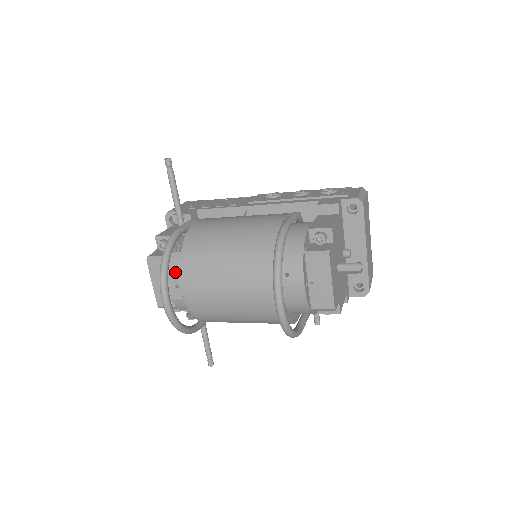
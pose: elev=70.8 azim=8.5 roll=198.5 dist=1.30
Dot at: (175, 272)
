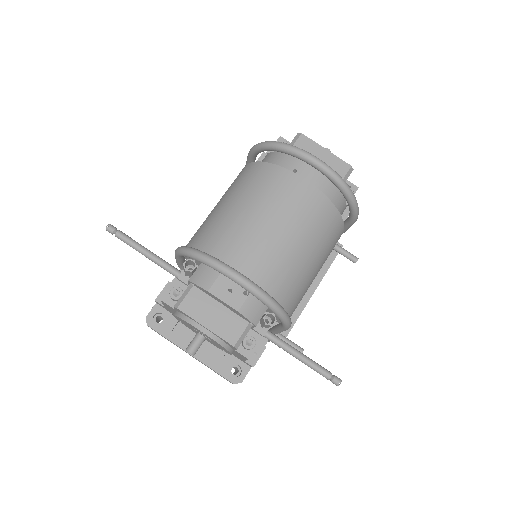
Dot at: (214, 279)
